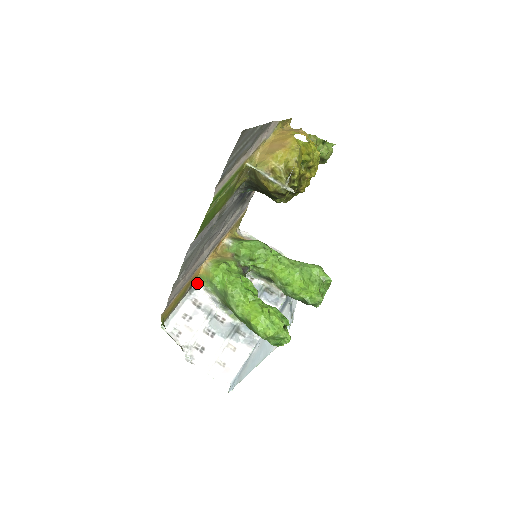
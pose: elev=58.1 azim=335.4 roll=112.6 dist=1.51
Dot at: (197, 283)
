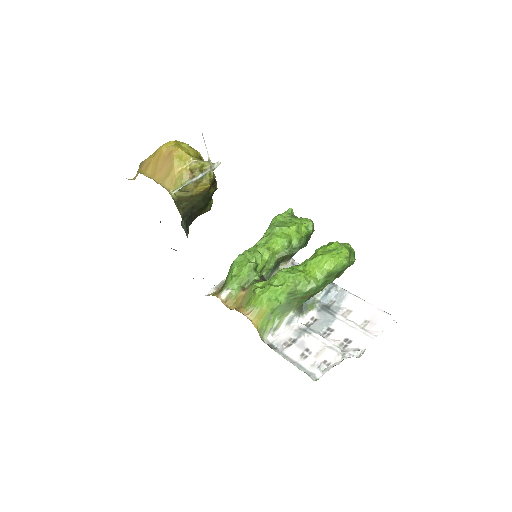
Dot at: (264, 339)
